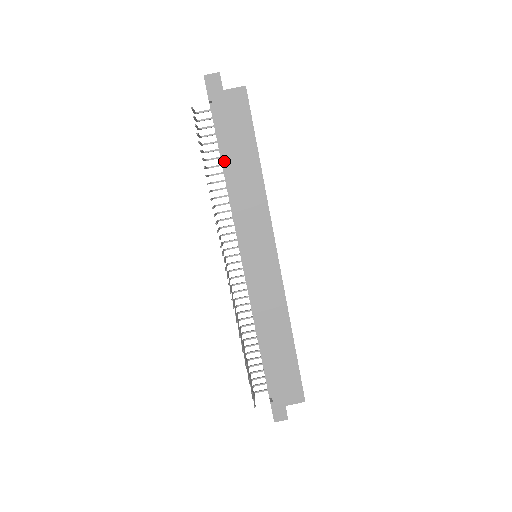
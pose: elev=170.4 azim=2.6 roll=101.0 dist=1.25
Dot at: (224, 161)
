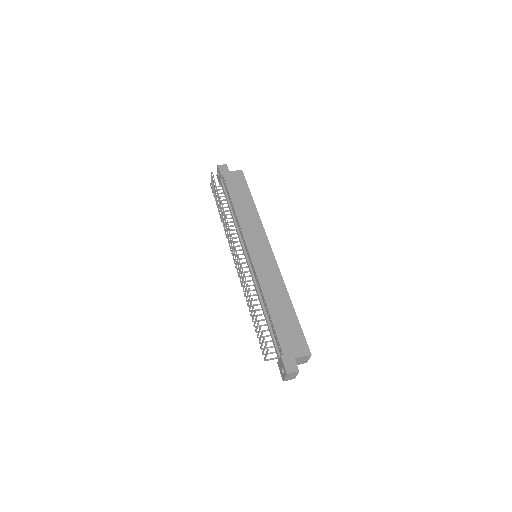
Dot at: (231, 201)
